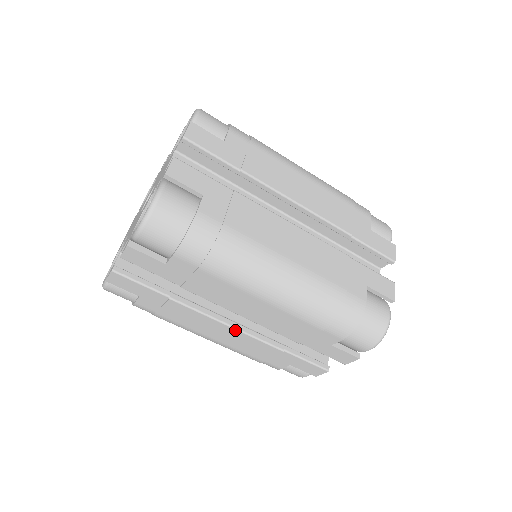
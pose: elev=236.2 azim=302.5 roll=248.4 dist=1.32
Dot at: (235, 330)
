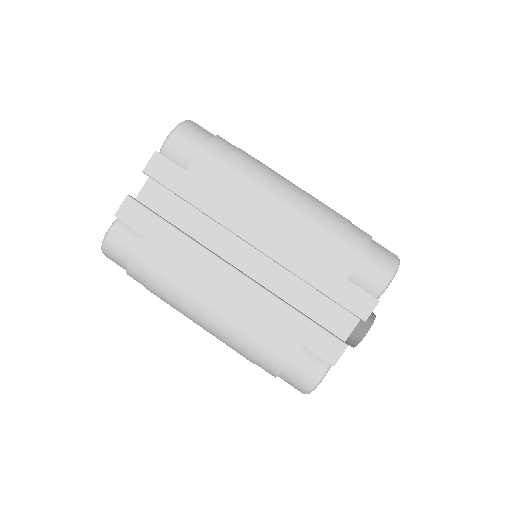
Dot at: (241, 276)
